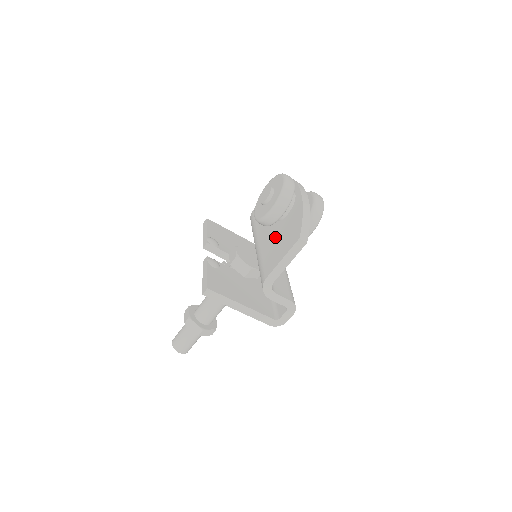
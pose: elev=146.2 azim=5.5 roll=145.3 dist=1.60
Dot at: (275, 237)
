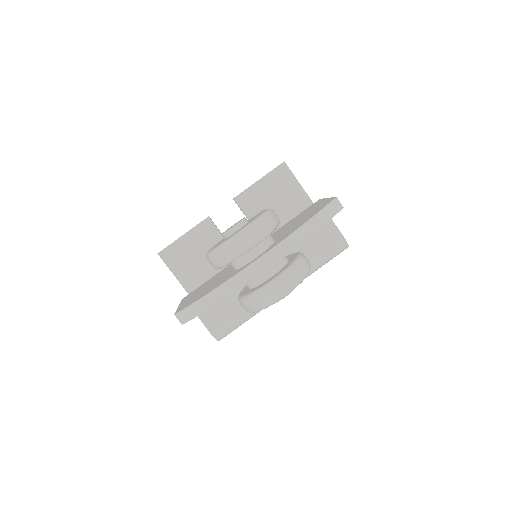
Dot at: (222, 274)
